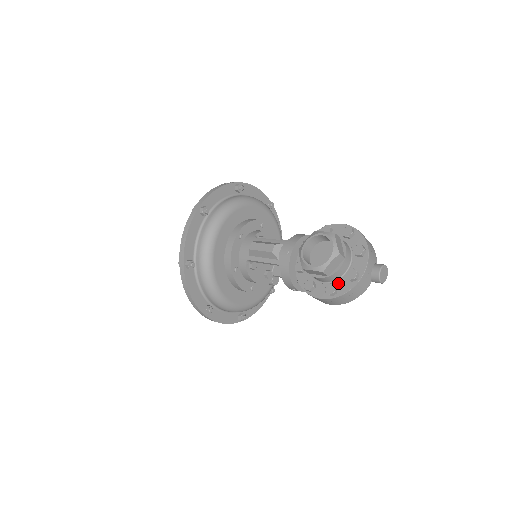
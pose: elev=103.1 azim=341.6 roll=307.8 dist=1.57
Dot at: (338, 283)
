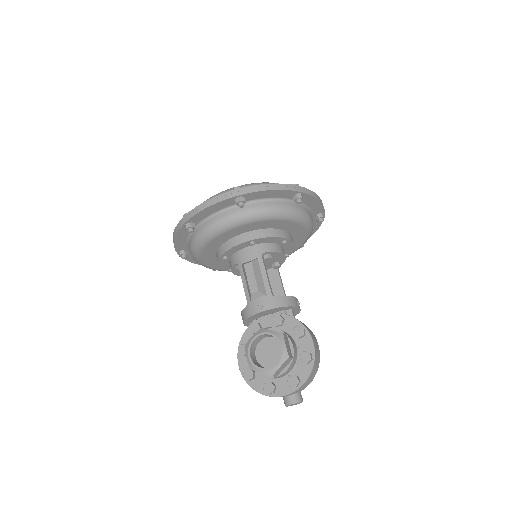
Dot at: (258, 376)
